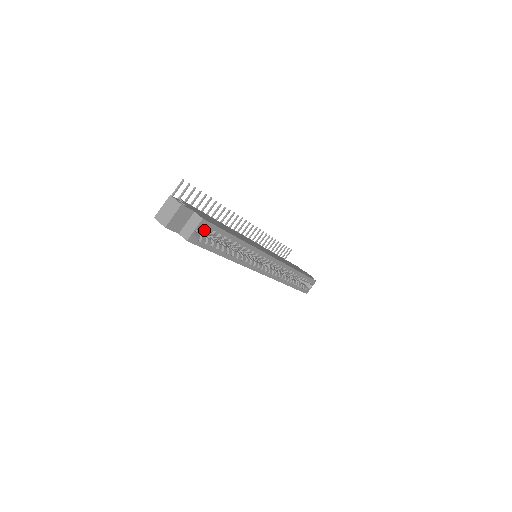
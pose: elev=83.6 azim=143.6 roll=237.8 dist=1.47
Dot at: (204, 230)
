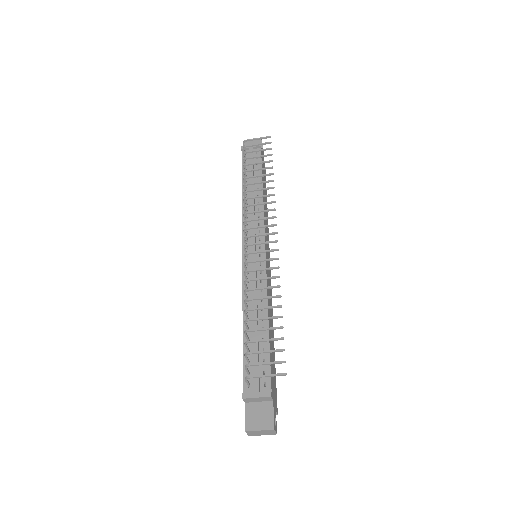
Dot at: occluded
